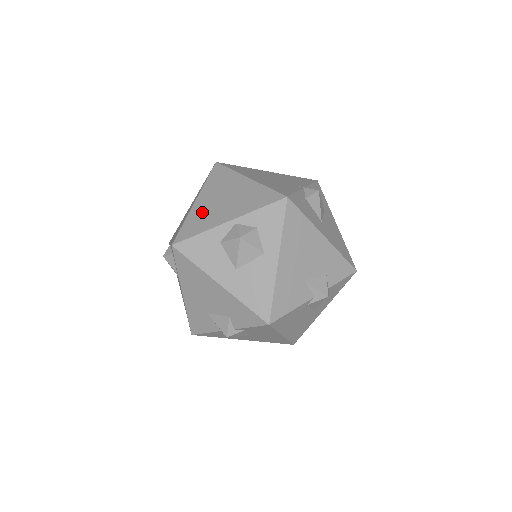
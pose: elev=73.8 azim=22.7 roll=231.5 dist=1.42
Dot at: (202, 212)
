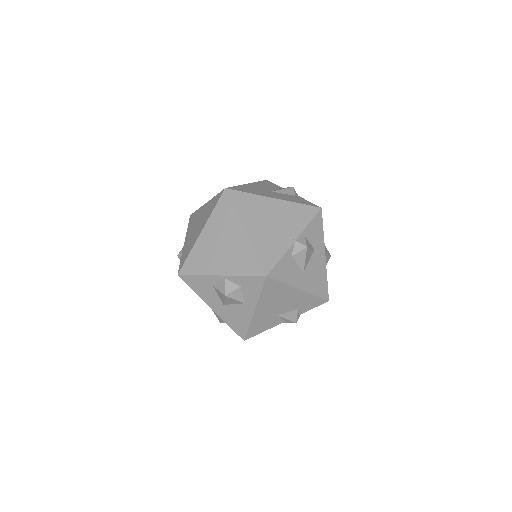
Dot at: (203, 251)
